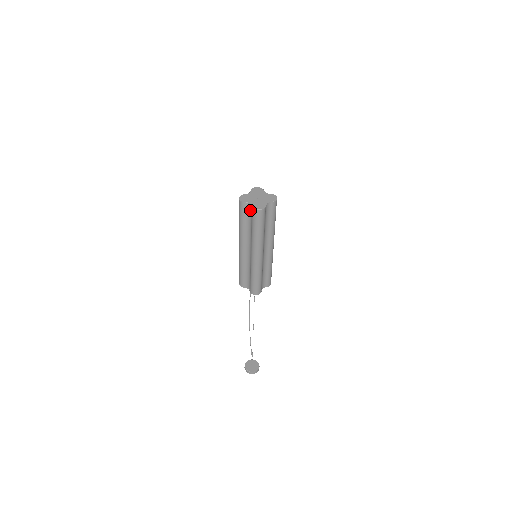
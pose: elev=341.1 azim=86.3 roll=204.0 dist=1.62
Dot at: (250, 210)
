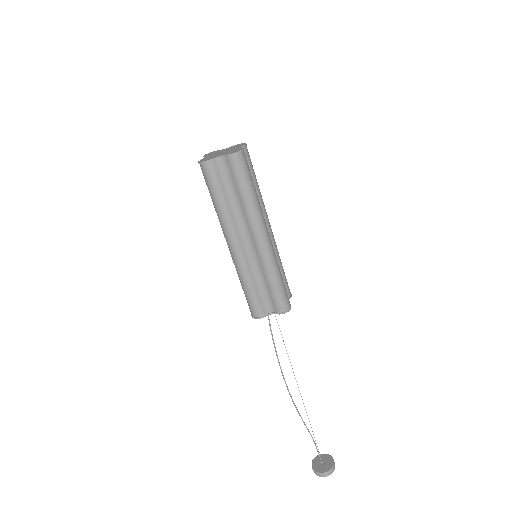
Dot at: (224, 167)
